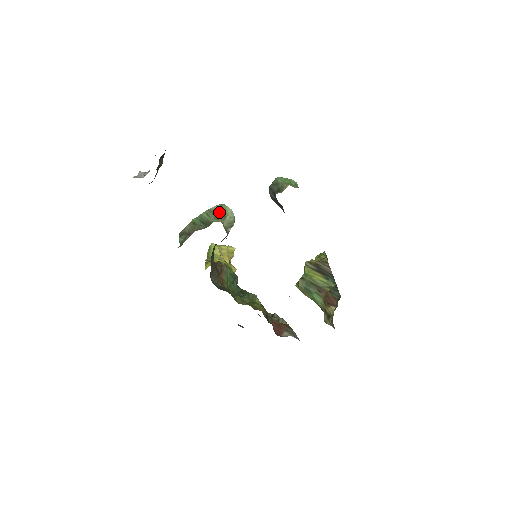
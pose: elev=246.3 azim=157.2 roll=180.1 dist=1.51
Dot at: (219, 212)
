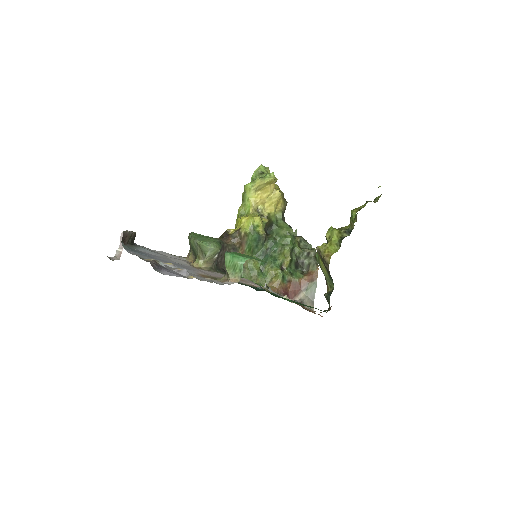
Dot at: (199, 250)
